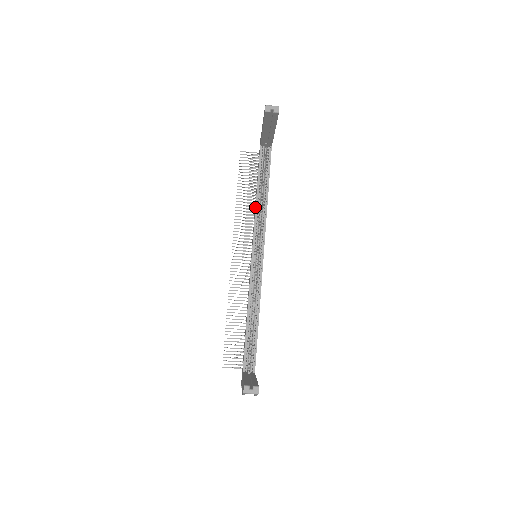
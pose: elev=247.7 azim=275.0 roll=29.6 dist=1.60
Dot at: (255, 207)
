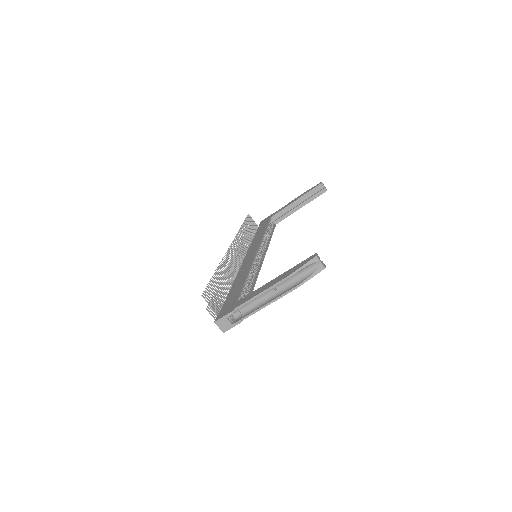
Dot at: (264, 234)
